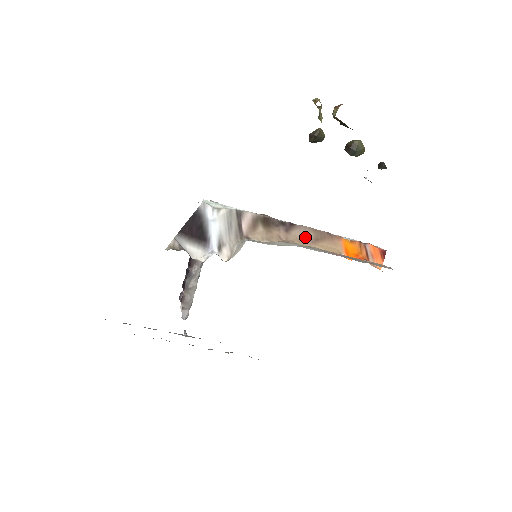
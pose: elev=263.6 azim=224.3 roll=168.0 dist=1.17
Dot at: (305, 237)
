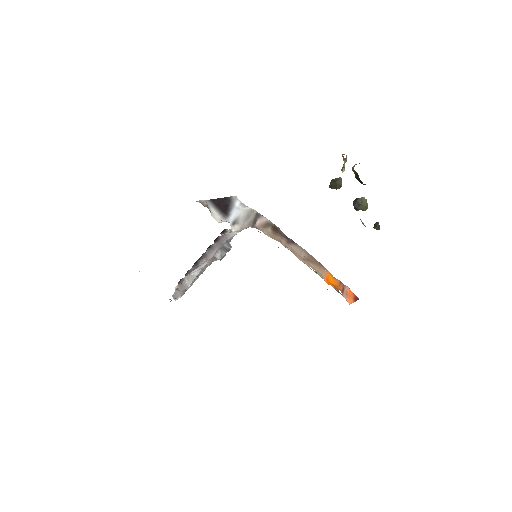
Dot at: (300, 253)
